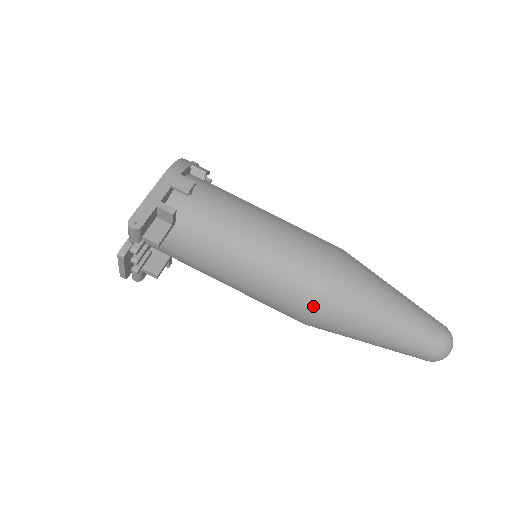
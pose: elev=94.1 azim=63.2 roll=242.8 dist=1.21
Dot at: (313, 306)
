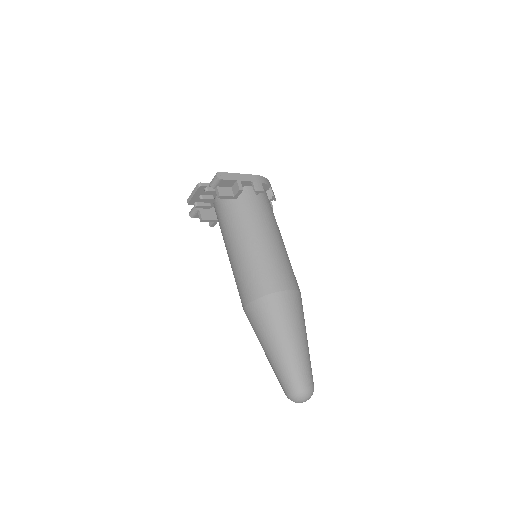
Dot at: (257, 295)
